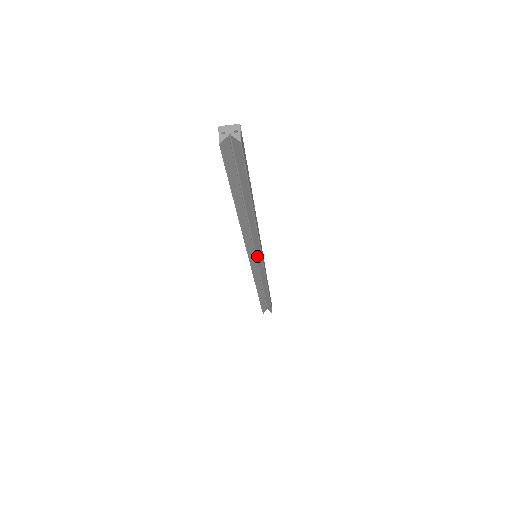
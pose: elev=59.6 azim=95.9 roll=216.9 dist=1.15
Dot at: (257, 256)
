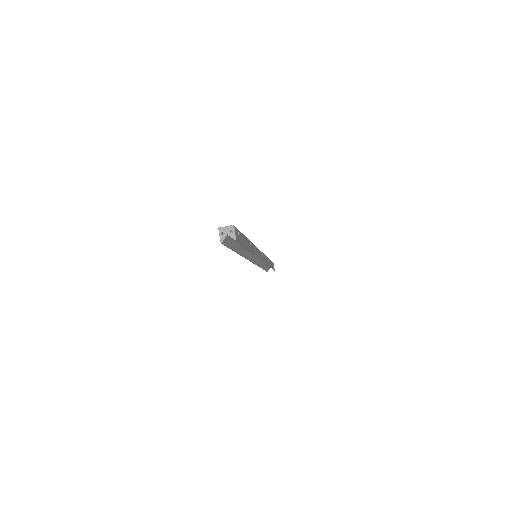
Dot at: occluded
